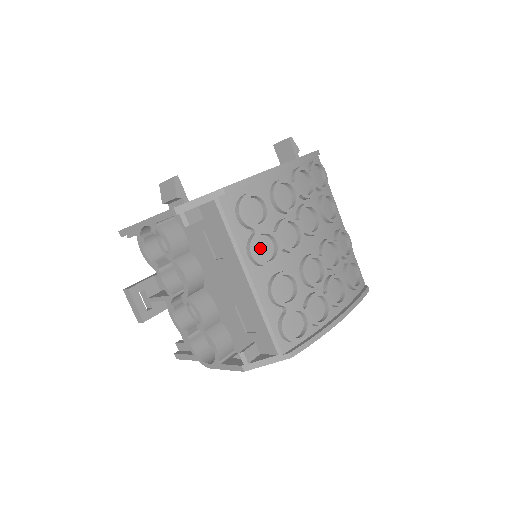
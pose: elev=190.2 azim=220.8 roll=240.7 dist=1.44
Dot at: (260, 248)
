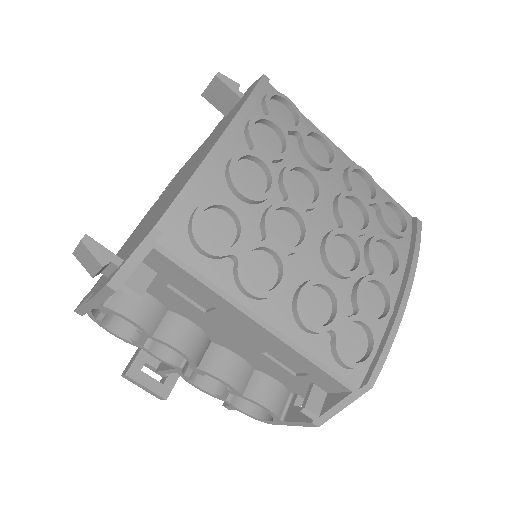
Dot at: (256, 273)
